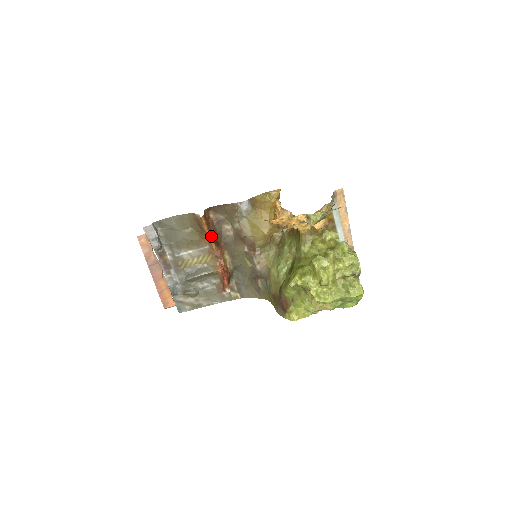
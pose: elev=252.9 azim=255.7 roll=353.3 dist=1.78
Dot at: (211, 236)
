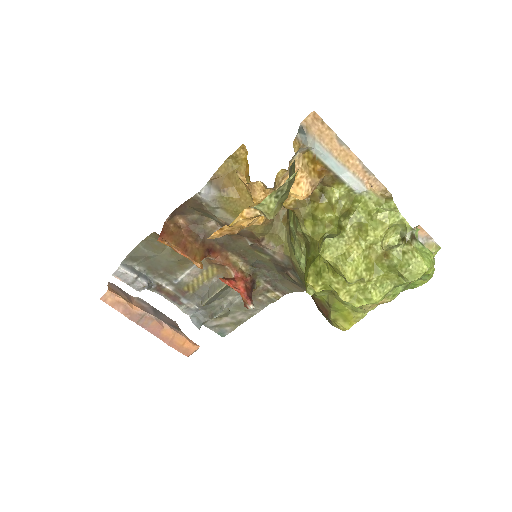
Dot at: (189, 253)
